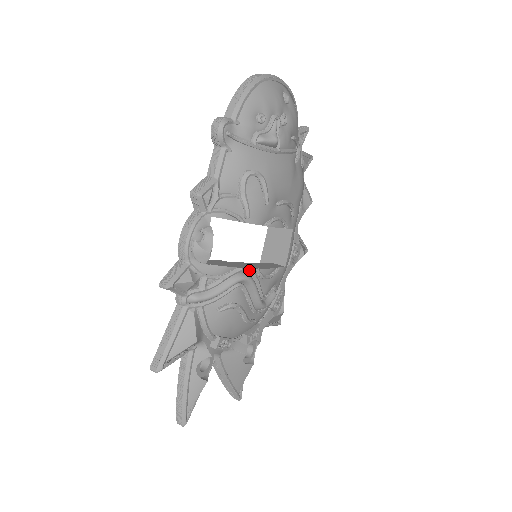
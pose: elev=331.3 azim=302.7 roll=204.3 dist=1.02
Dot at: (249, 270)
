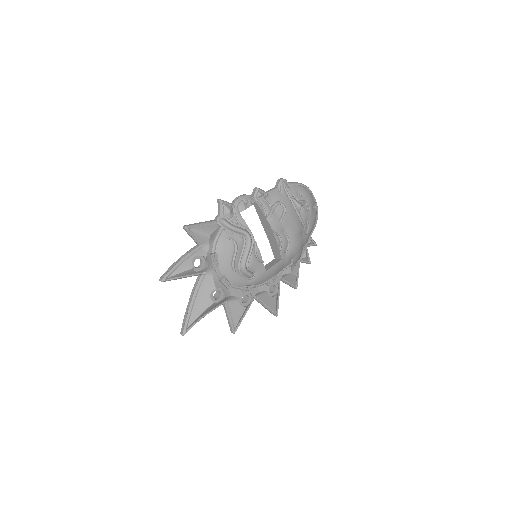
Dot at: (253, 236)
